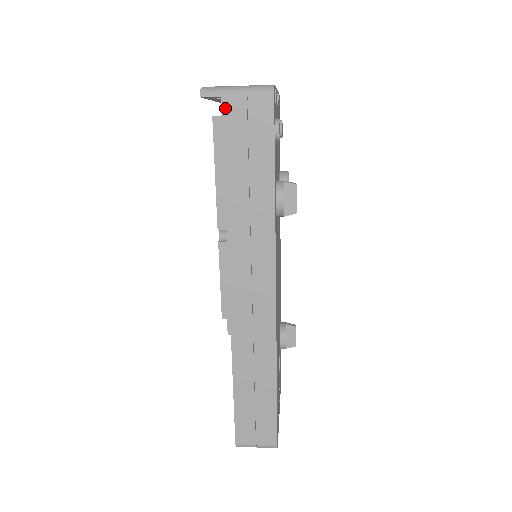
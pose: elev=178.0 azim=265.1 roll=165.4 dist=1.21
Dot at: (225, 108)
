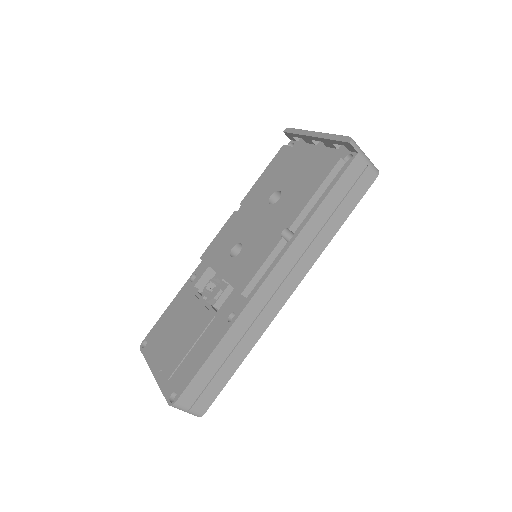
Dot at: (355, 161)
